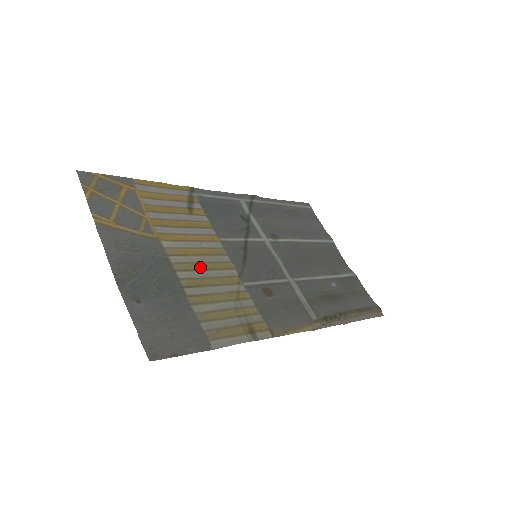
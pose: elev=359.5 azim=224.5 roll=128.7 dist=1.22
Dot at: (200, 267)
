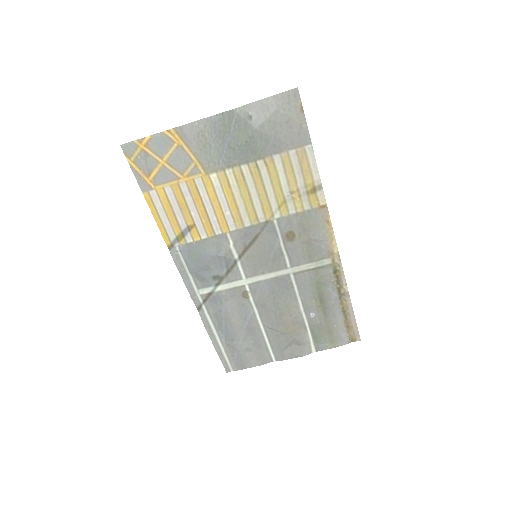
Dot at: (245, 191)
